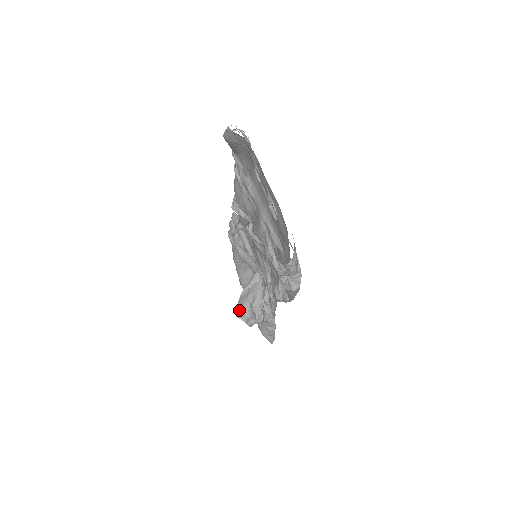
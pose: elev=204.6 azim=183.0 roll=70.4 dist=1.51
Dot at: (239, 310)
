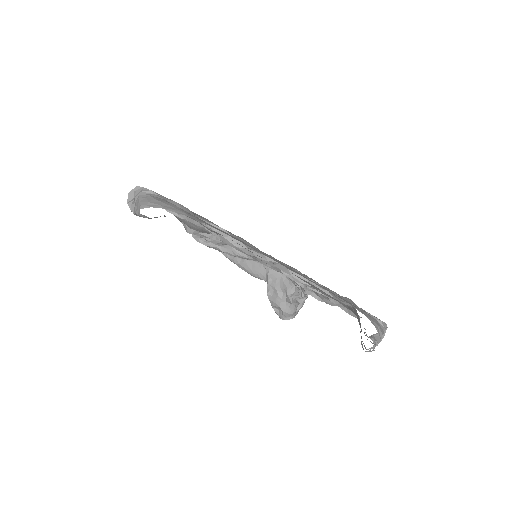
Dot at: (278, 311)
